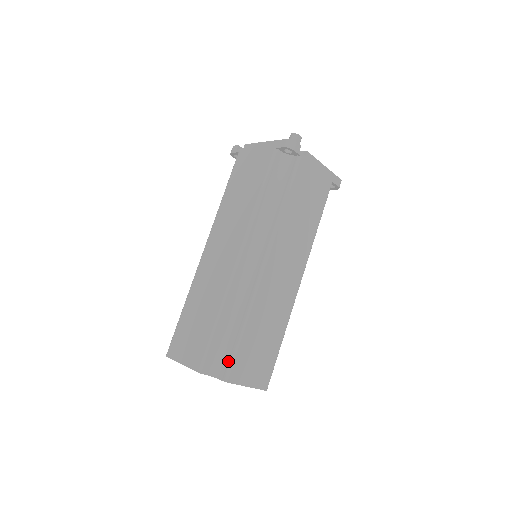
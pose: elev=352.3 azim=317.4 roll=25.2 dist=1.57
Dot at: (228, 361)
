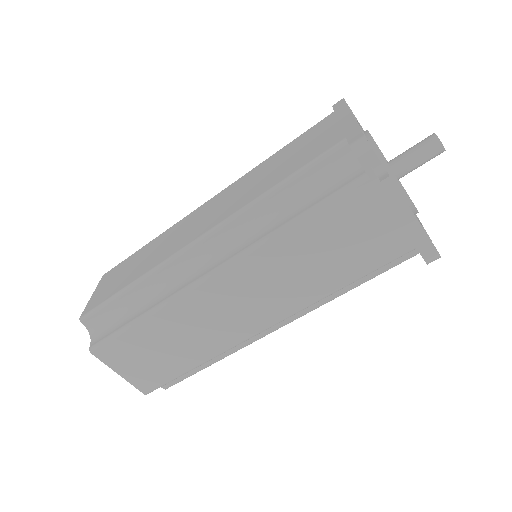
Dot at: (106, 335)
